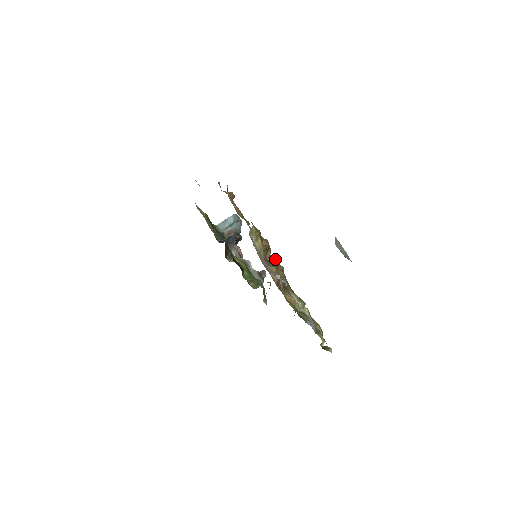
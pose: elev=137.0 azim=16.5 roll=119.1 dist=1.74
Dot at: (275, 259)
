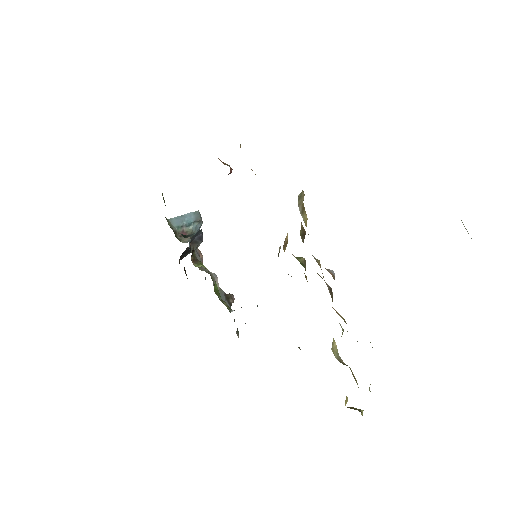
Dot at: (303, 258)
